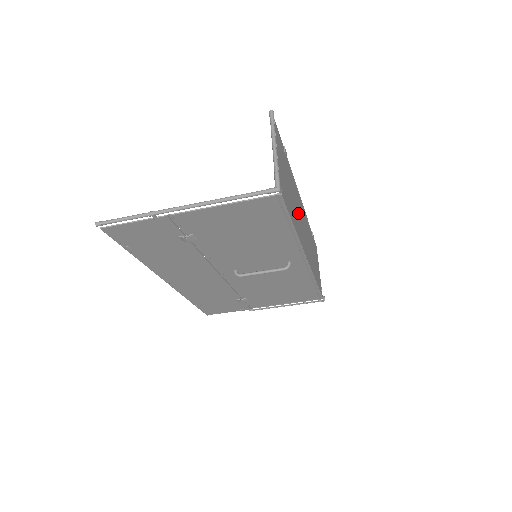
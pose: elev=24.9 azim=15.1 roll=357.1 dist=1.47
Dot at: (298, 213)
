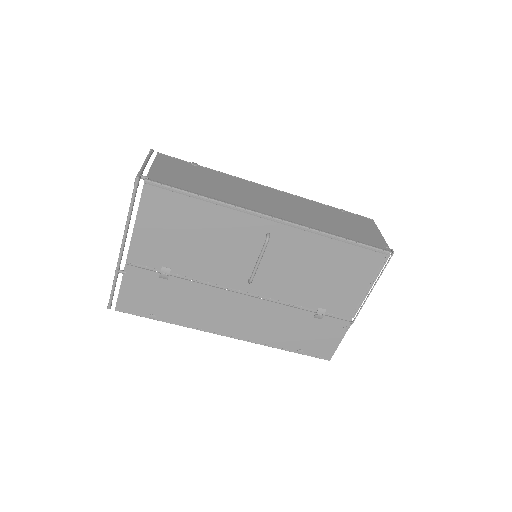
Dot at: (245, 194)
